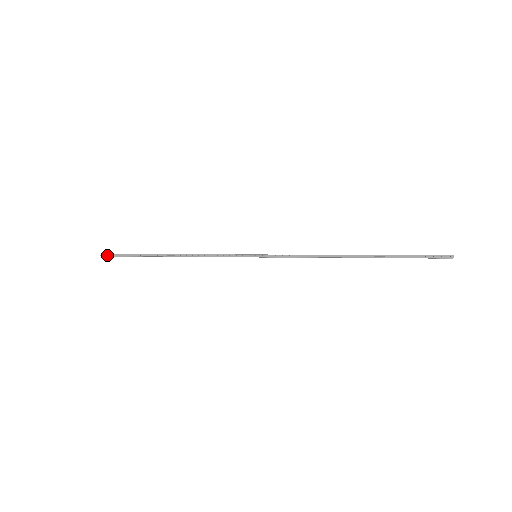
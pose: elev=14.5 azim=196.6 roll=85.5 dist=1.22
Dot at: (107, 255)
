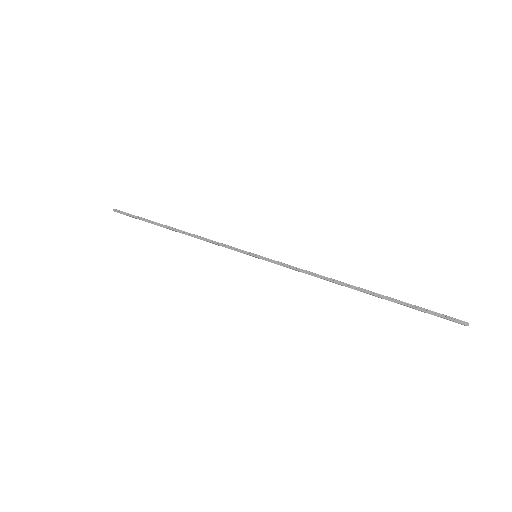
Dot at: (119, 211)
